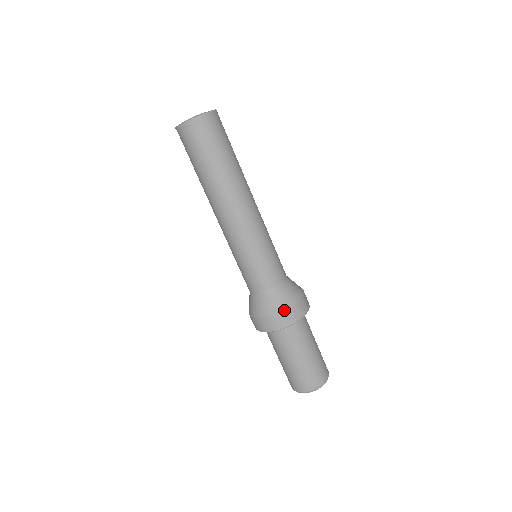
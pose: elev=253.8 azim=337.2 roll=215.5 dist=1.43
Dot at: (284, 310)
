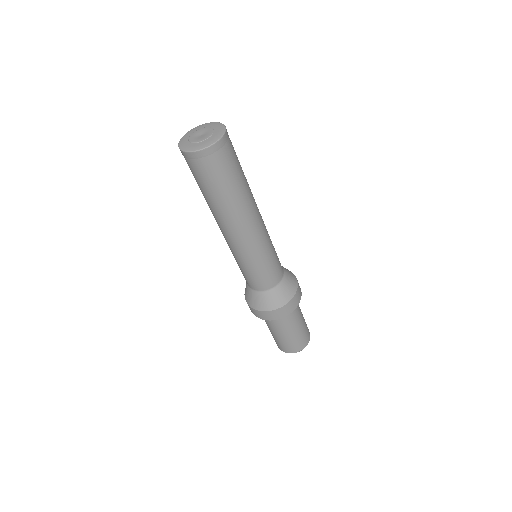
Dot at: (255, 309)
